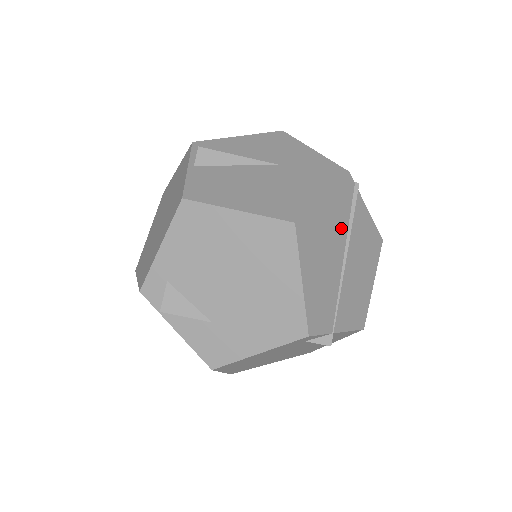
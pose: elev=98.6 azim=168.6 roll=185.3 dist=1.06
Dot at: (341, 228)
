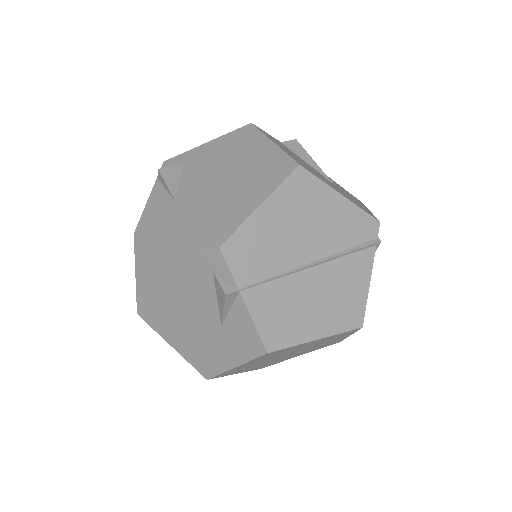
Dot at: (333, 240)
